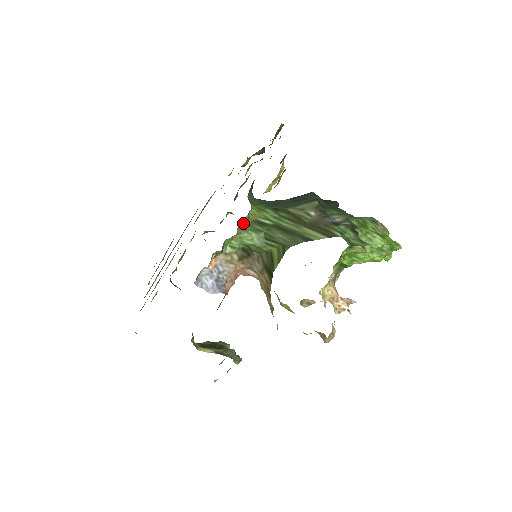
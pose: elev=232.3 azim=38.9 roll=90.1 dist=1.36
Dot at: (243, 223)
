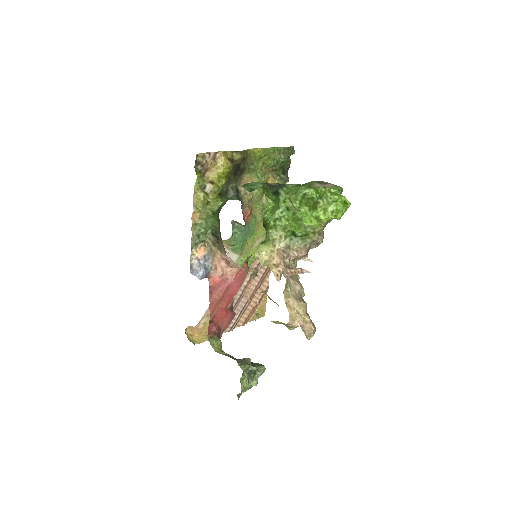
Dot at: (214, 214)
